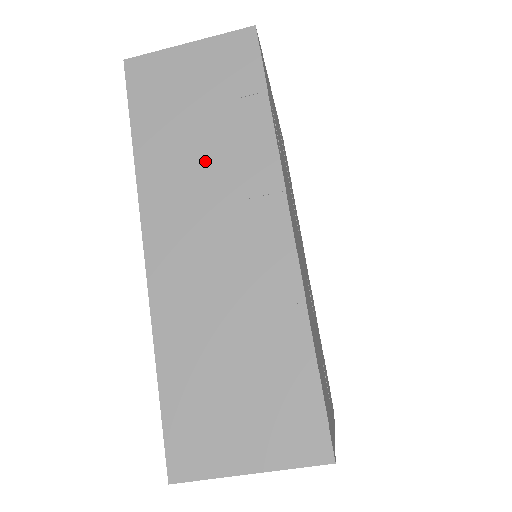
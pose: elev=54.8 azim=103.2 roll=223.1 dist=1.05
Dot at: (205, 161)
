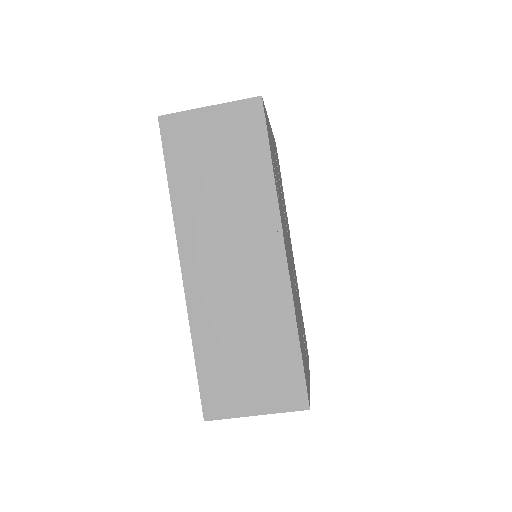
Dot at: (224, 204)
